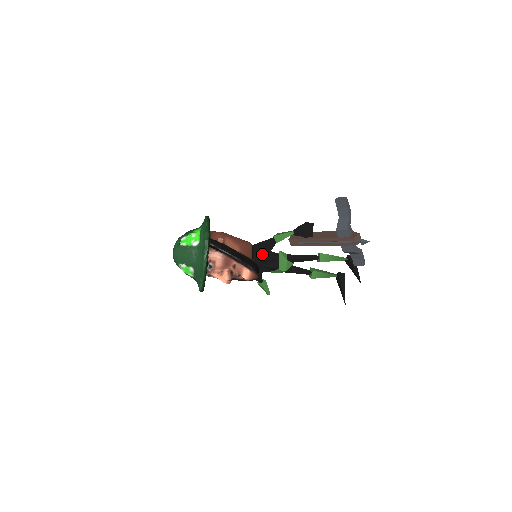
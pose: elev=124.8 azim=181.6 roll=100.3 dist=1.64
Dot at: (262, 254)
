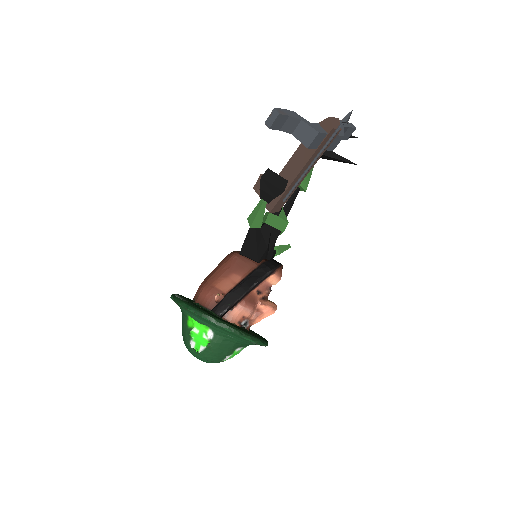
Dot at: (260, 249)
